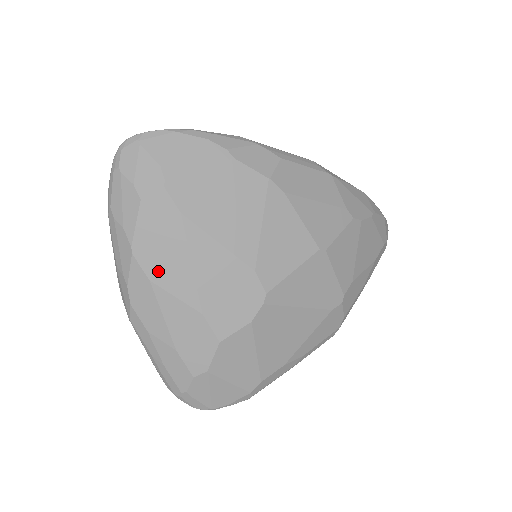
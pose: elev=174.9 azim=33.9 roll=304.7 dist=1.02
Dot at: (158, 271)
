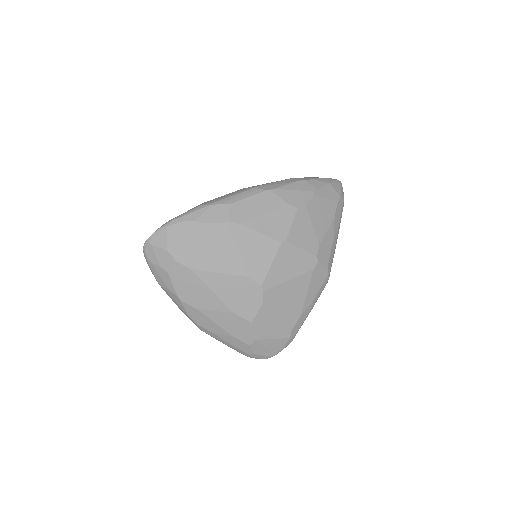
Dot at: (198, 302)
